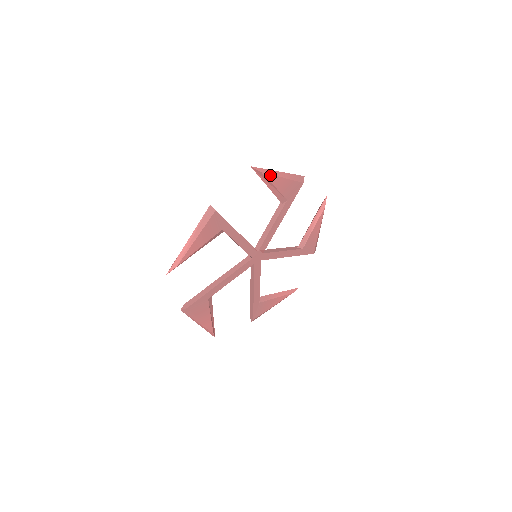
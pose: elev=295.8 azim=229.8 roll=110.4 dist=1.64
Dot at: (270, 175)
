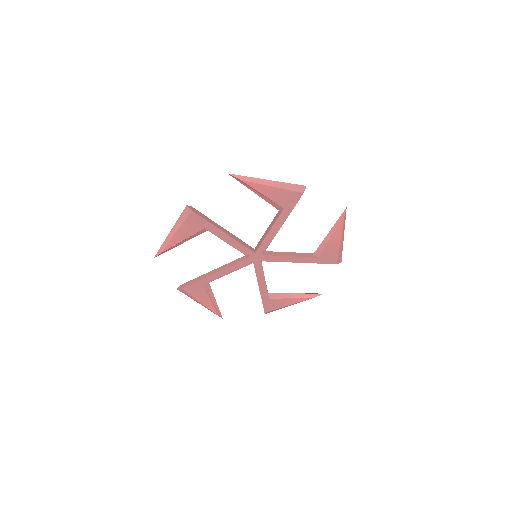
Dot at: (254, 183)
